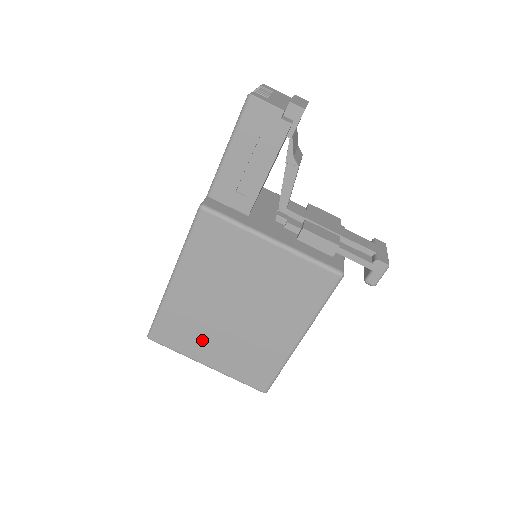
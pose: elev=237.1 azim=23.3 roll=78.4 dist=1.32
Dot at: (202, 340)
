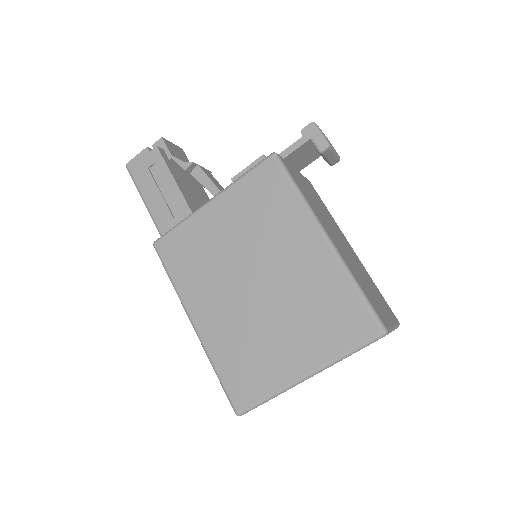
Dot at: (270, 351)
